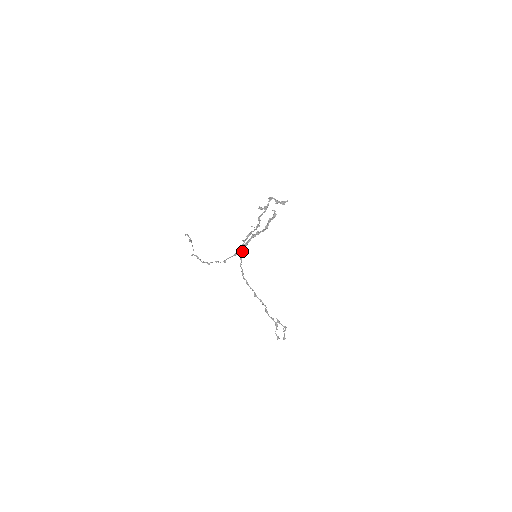
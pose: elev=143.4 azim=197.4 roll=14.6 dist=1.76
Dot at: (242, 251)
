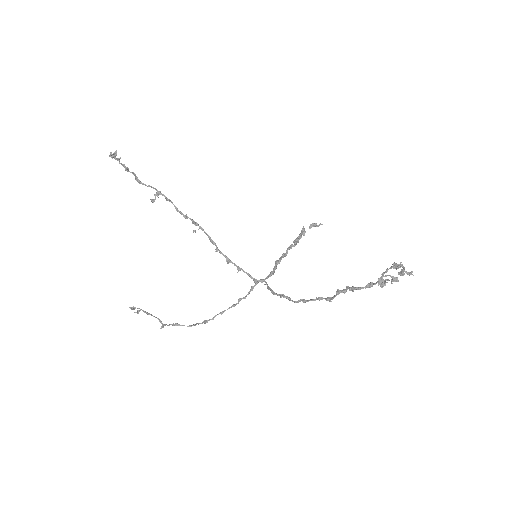
Dot at: (262, 281)
